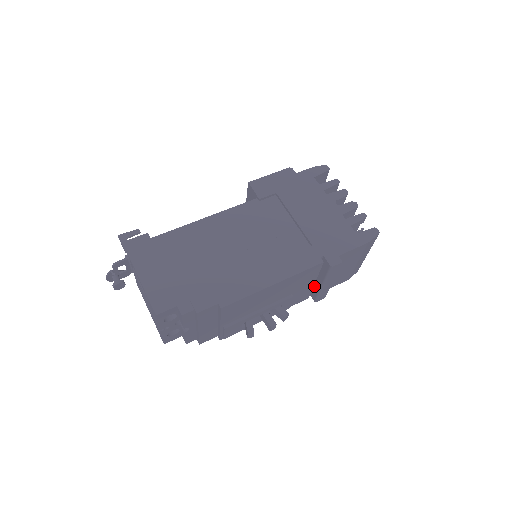
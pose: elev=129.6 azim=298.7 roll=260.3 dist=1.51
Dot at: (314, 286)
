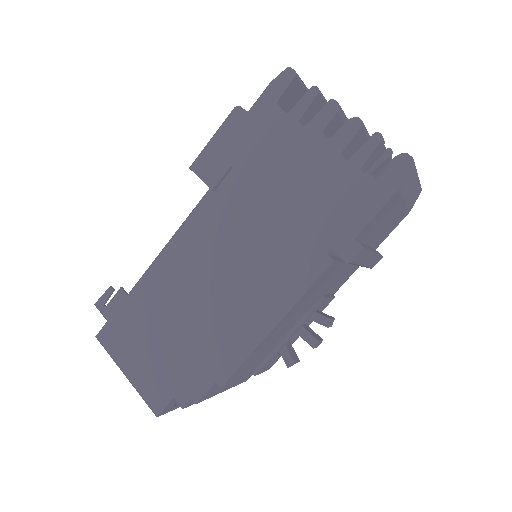
Dot at: occluded
